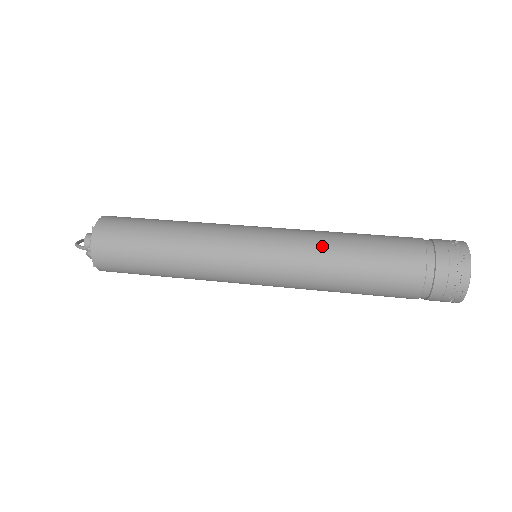
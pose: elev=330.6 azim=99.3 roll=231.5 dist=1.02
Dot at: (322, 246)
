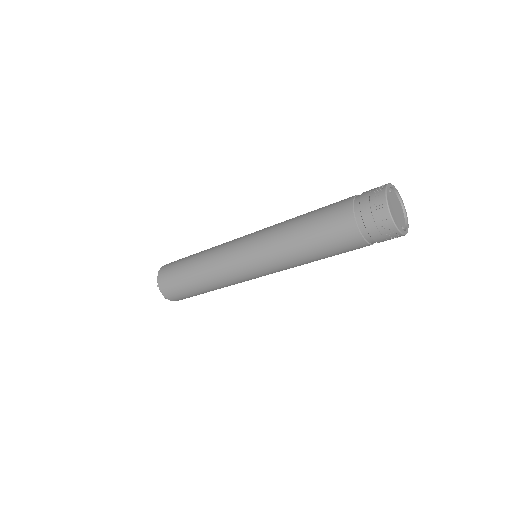
Dot at: (282, 228)
